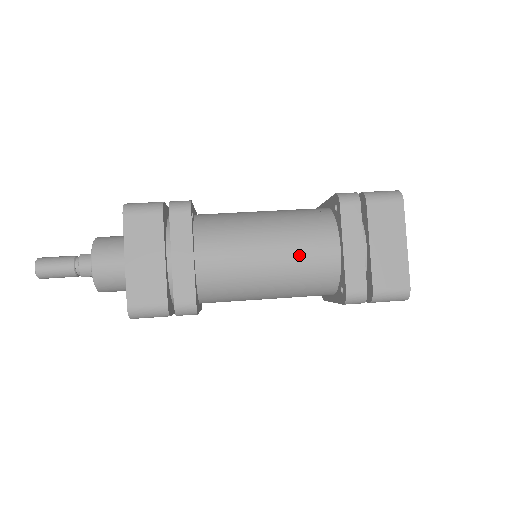
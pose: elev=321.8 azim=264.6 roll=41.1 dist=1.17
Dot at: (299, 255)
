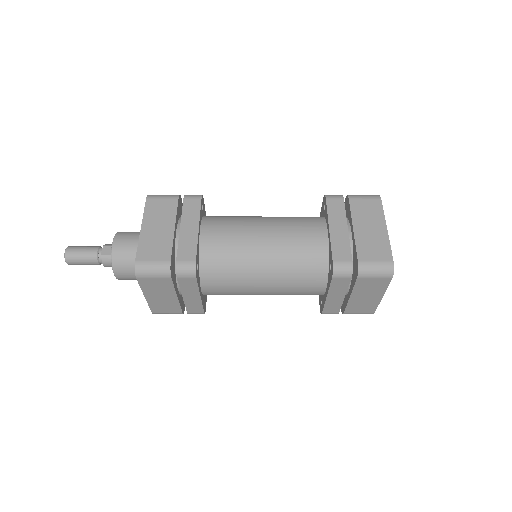
Dot at: (289, 292)
